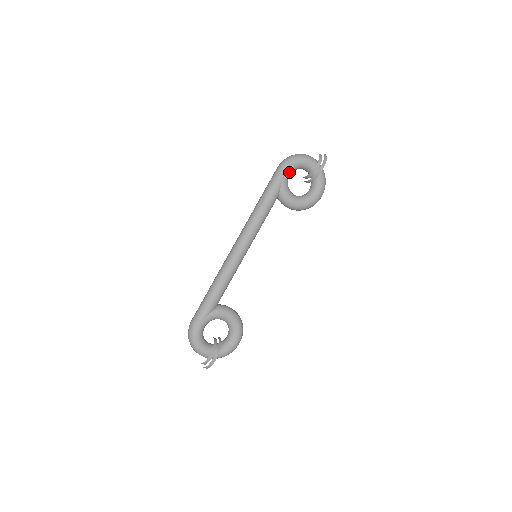
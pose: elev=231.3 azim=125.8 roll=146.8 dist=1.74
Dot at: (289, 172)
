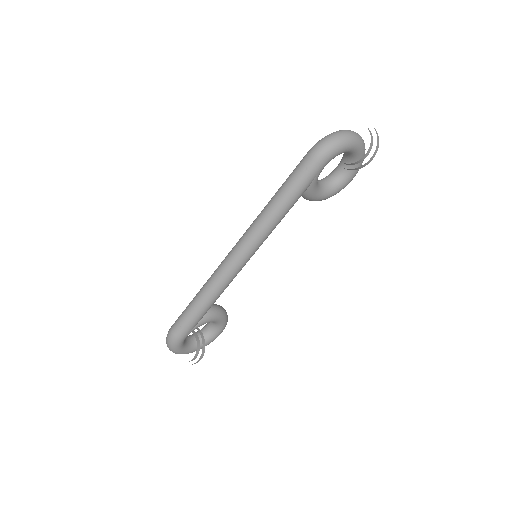
Dot at: (325, 165)
